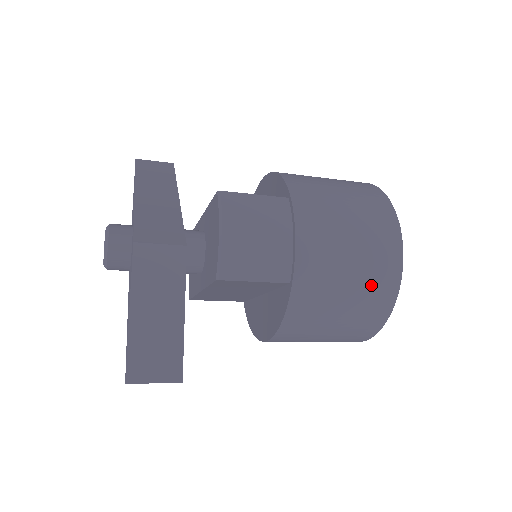
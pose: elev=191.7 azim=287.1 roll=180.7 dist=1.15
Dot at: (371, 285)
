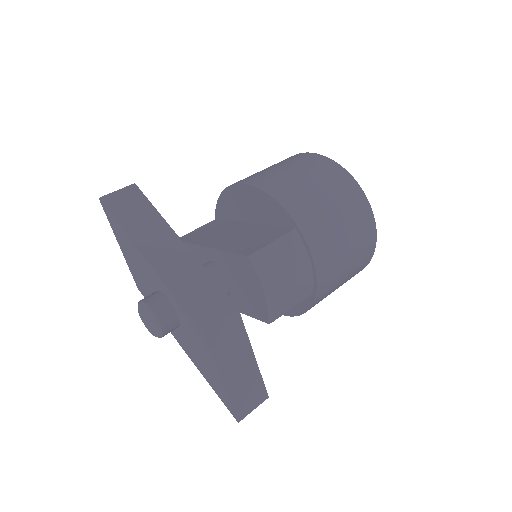
Dot at: (359, 262)
